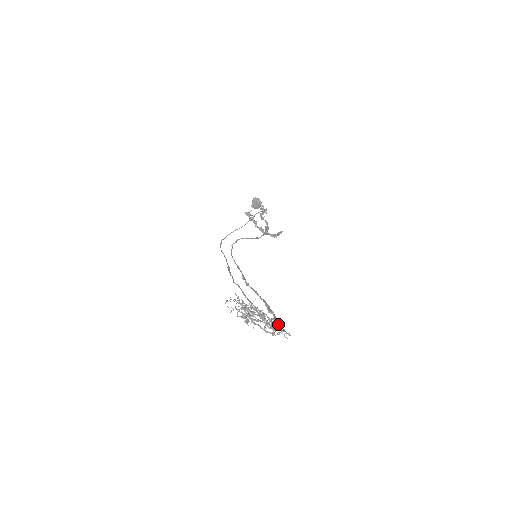
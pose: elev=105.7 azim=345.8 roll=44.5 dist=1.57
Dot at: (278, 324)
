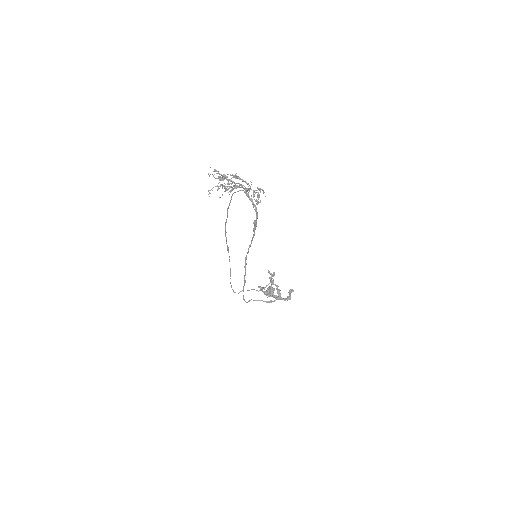
Dot at: occluded
